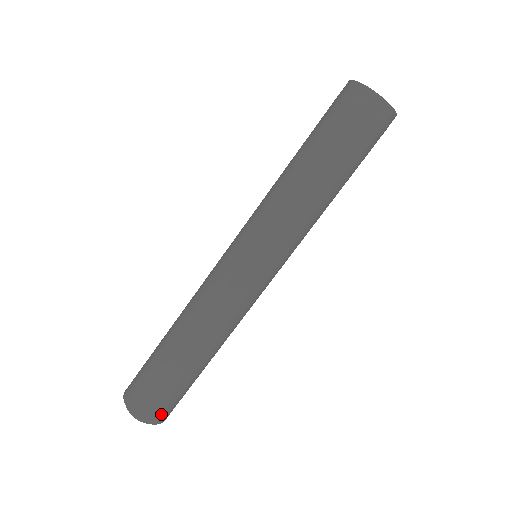
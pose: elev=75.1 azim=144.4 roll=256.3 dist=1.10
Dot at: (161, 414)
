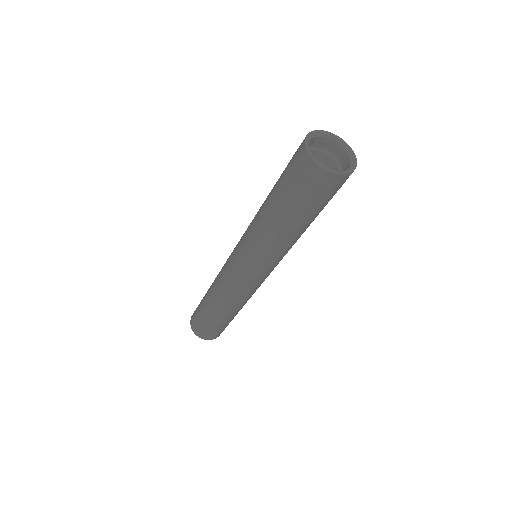
Dot at: (211, 336)
